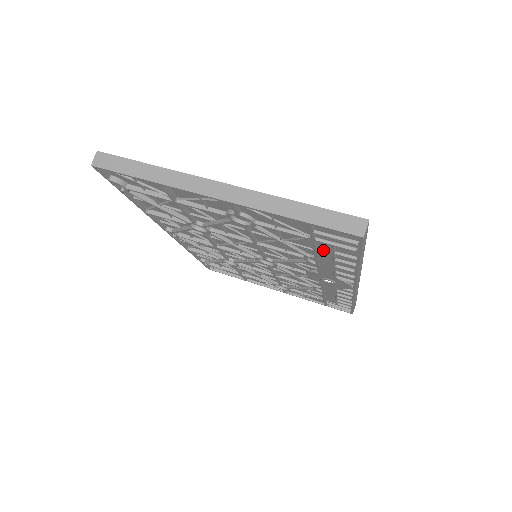
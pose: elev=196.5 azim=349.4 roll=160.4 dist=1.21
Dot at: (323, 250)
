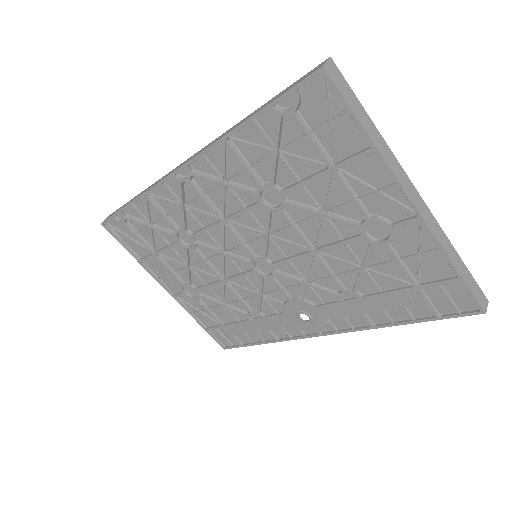
Dot at: (397, 298)
